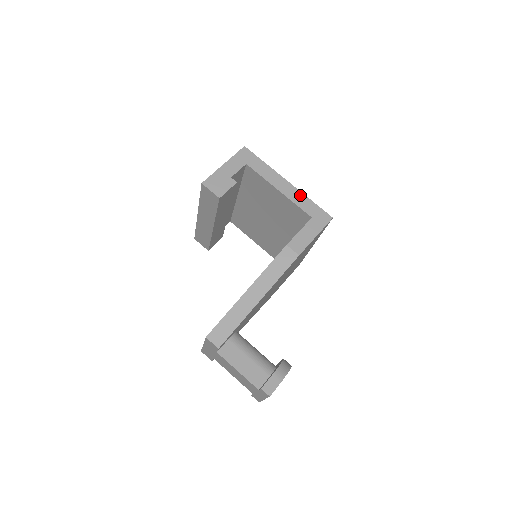
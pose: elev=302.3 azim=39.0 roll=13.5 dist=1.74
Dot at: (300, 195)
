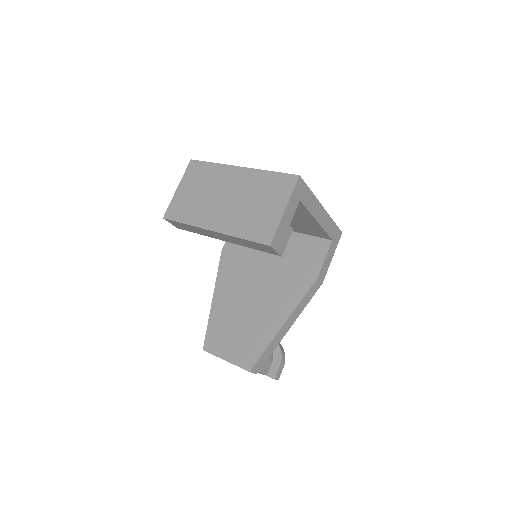
Dot at: (329, 220)
